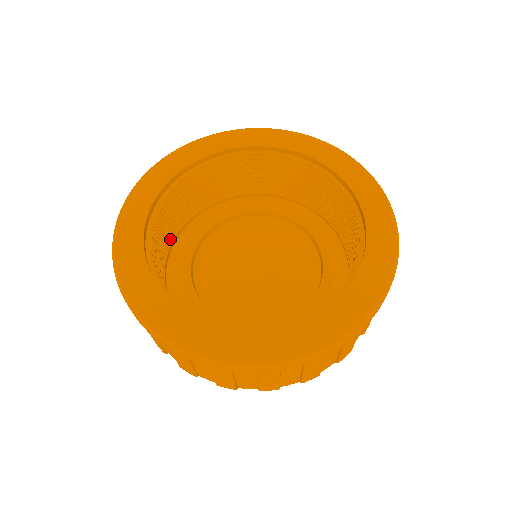
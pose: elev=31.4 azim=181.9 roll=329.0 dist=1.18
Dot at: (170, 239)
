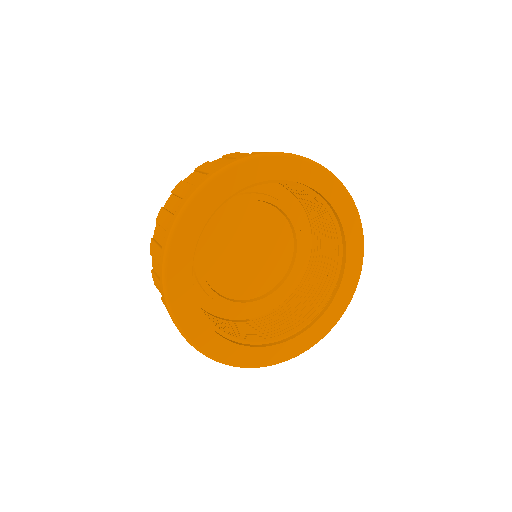
Dot at: occluded
